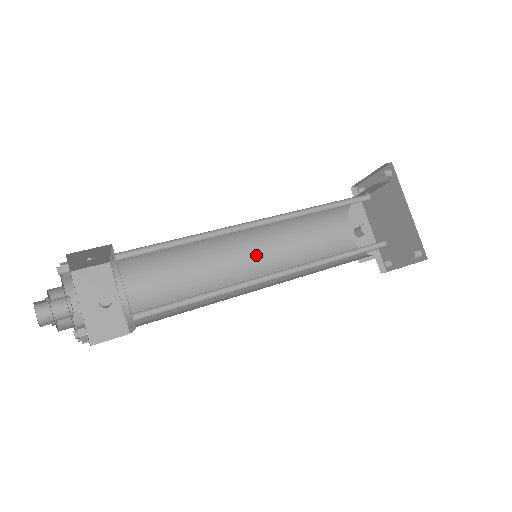
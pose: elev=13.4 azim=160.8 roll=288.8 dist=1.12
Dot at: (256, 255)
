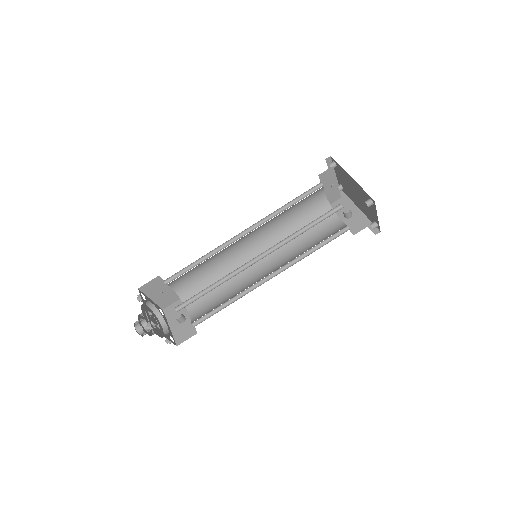
Dot at: (269, 260)
